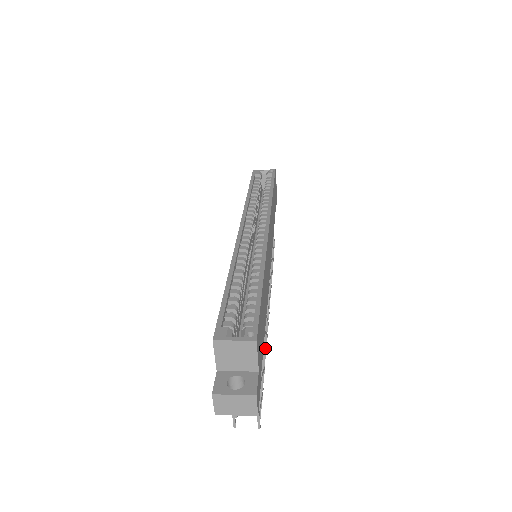
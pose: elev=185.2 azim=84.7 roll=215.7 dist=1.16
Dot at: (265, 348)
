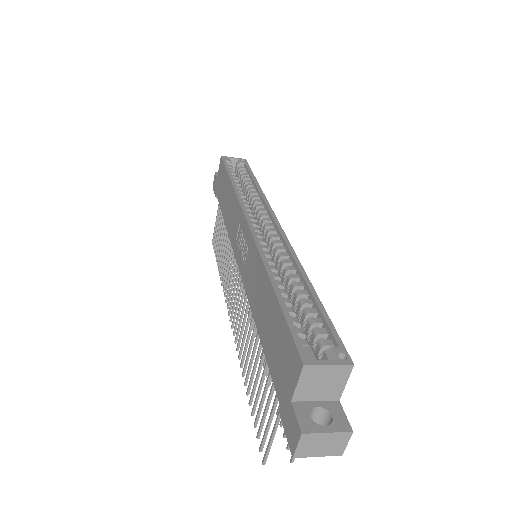
Dot at: occluded
